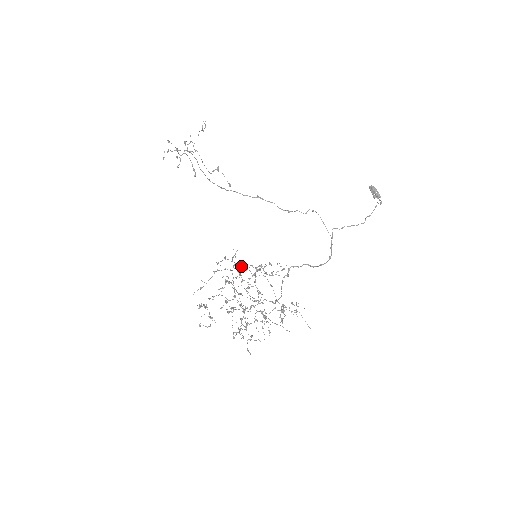
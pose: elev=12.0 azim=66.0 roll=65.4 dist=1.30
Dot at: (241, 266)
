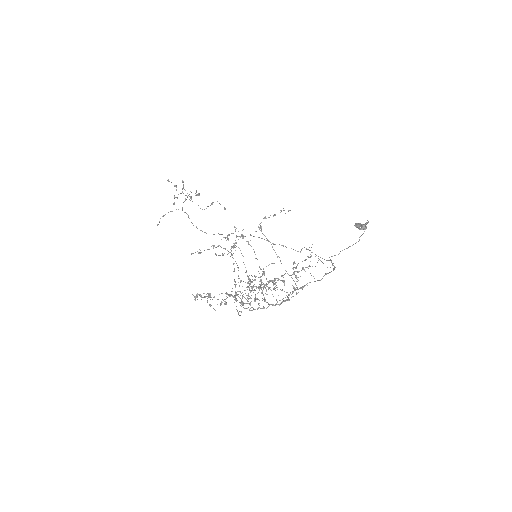
Dot at: (243, 237)
